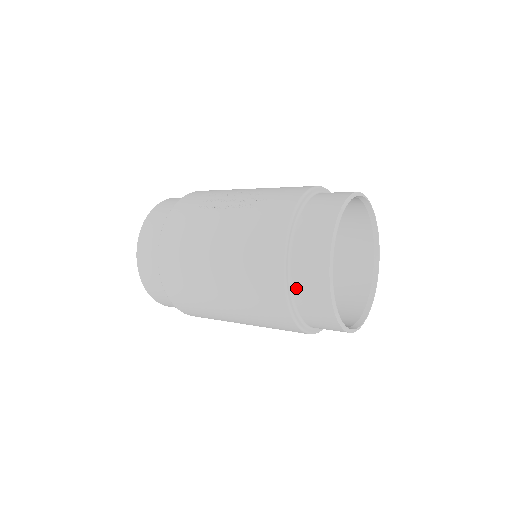
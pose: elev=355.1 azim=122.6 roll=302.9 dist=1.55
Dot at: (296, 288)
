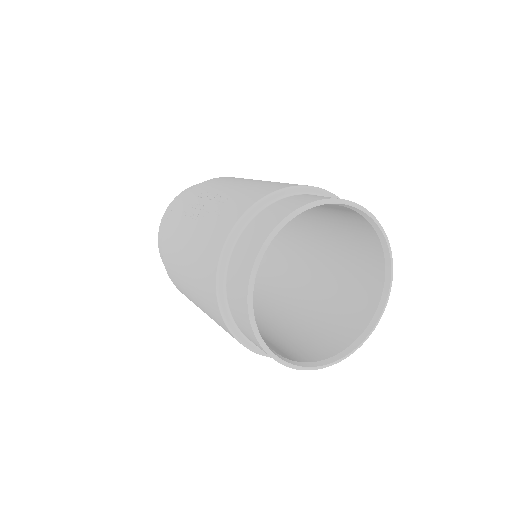
Dot at: (238, 325)
